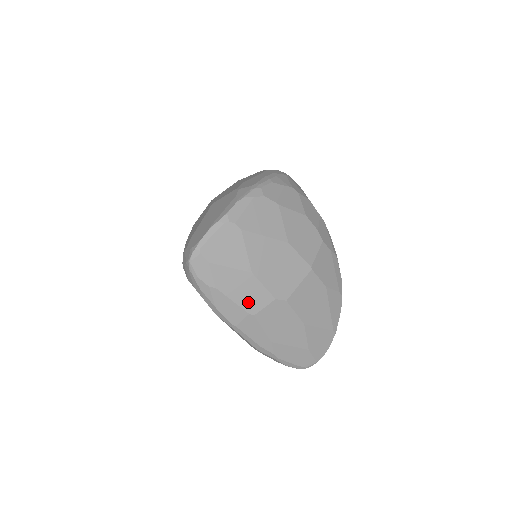
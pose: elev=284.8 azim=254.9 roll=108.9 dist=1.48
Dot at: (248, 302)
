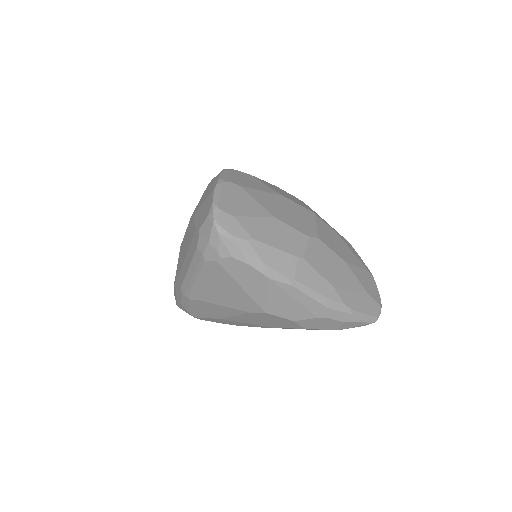
Dot at: (289, 246)
